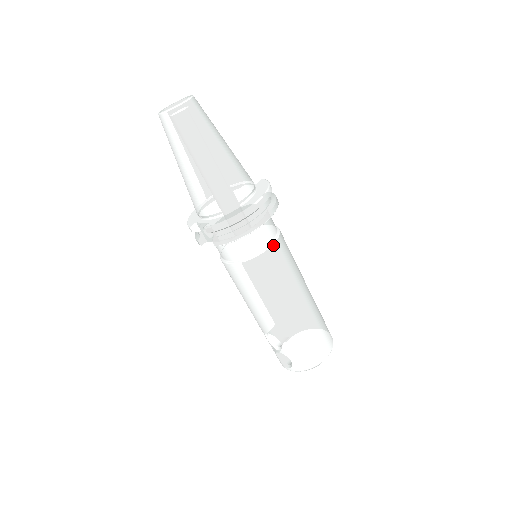
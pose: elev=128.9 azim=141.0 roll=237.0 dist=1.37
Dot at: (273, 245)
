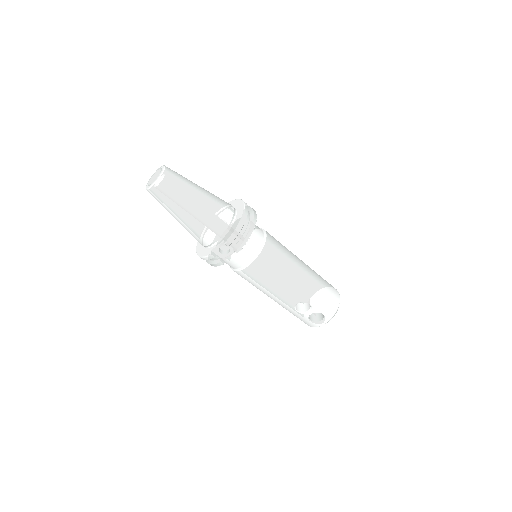
Dot at: (267, 235)
